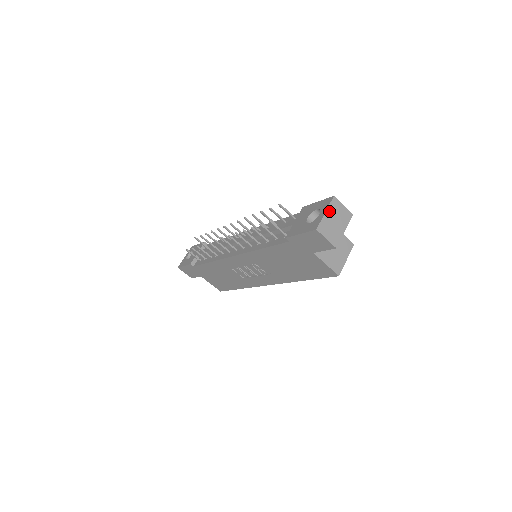
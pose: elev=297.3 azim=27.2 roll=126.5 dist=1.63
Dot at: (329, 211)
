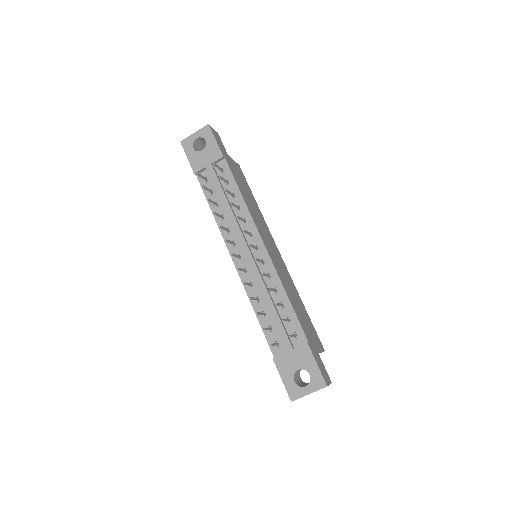
Dot at: occluded
